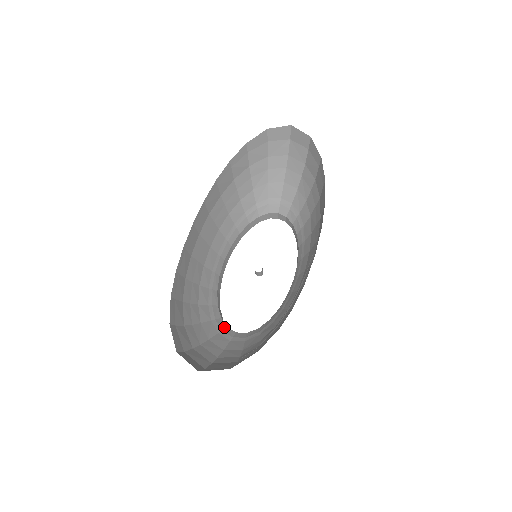
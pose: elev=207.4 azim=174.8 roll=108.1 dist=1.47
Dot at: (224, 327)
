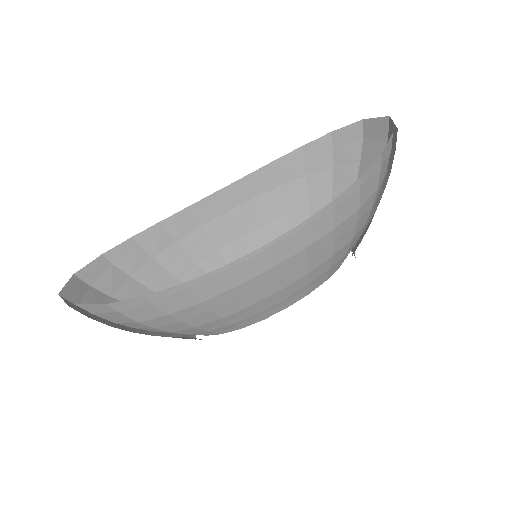
Dot at: occluded
